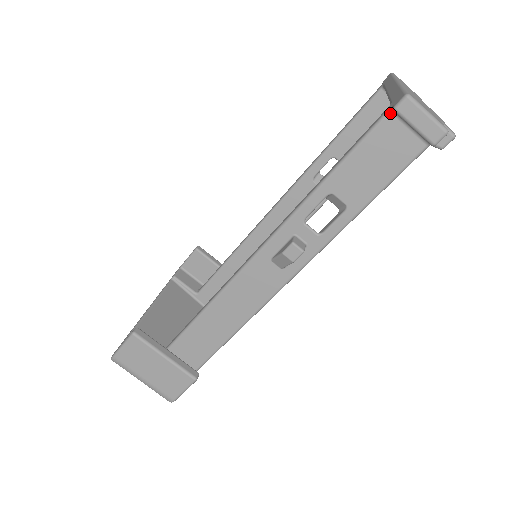
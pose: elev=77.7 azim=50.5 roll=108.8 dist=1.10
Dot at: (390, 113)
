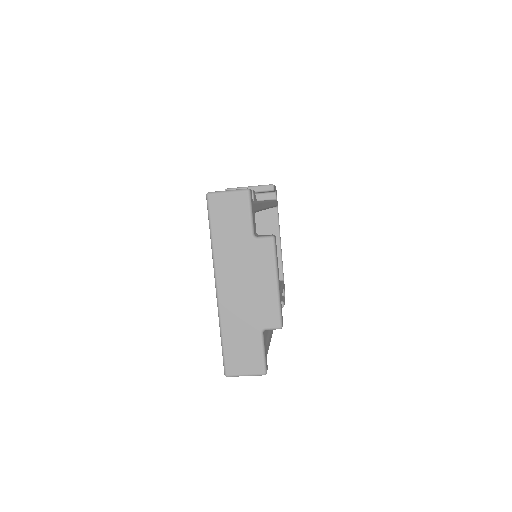
Dot at: occluded
